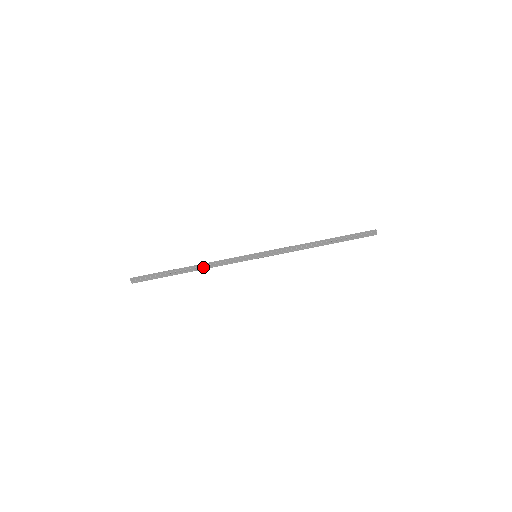
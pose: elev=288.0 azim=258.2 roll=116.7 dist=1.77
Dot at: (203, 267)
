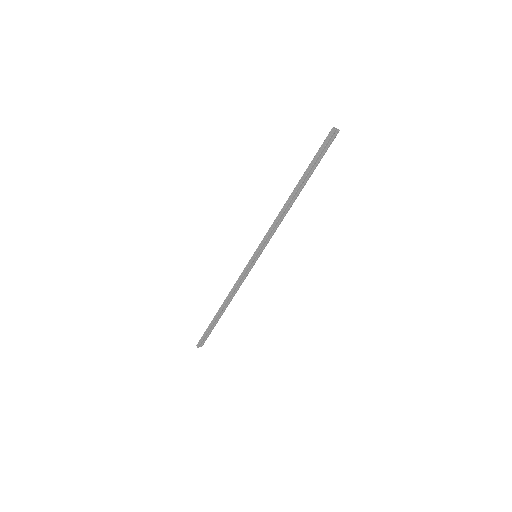
Dot at: (230, 298)
